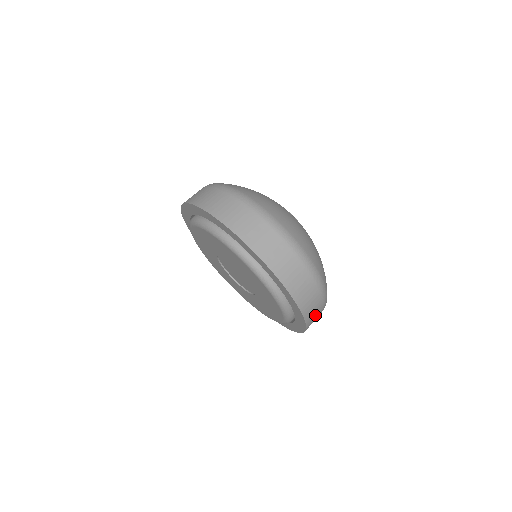
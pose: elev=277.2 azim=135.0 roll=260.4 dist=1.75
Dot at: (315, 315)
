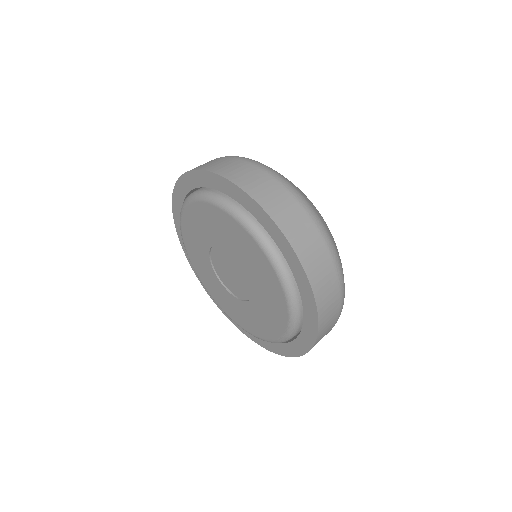
Dot at: occluded
